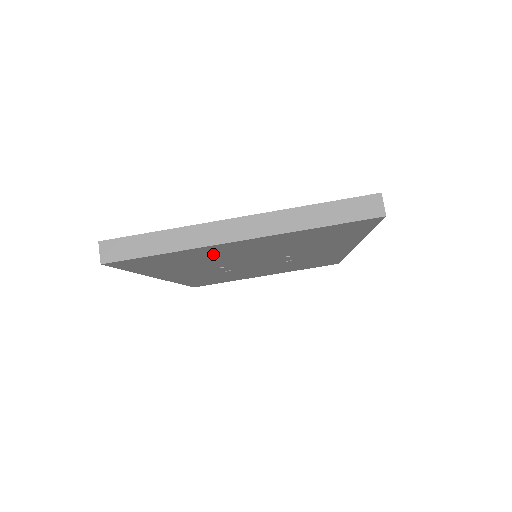
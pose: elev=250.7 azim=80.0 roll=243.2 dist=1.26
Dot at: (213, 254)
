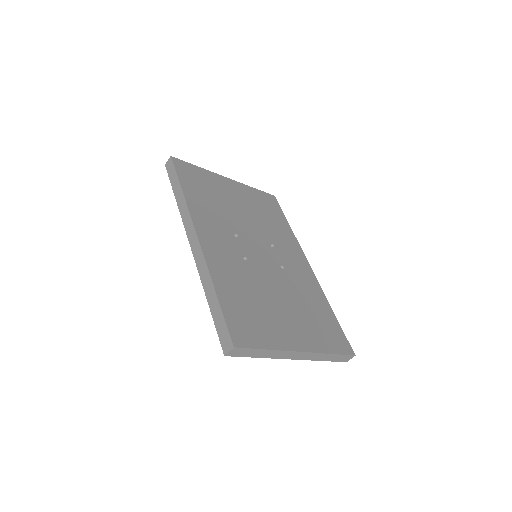
Dot at: occluded
